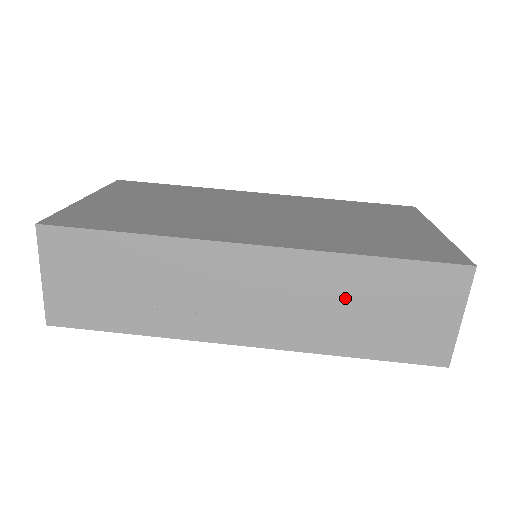
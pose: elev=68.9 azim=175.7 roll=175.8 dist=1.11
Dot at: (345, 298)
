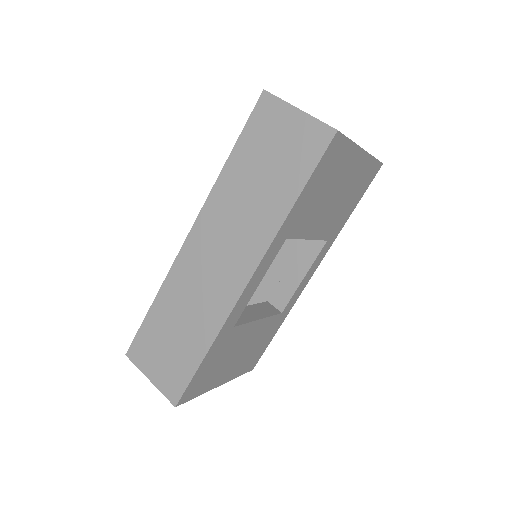
Dot at: (246, 191)
